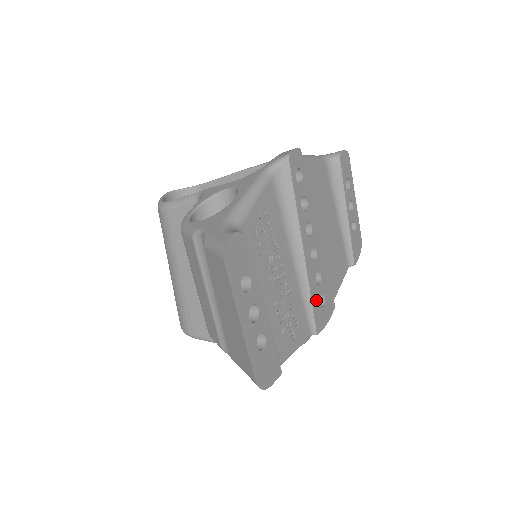
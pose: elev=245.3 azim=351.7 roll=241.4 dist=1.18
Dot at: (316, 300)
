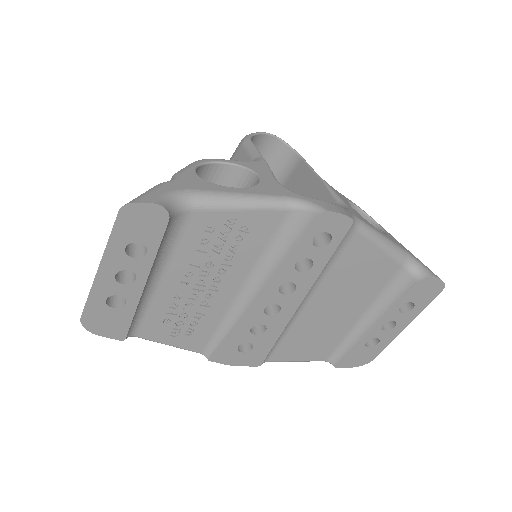
Dot at: (235, 340)
